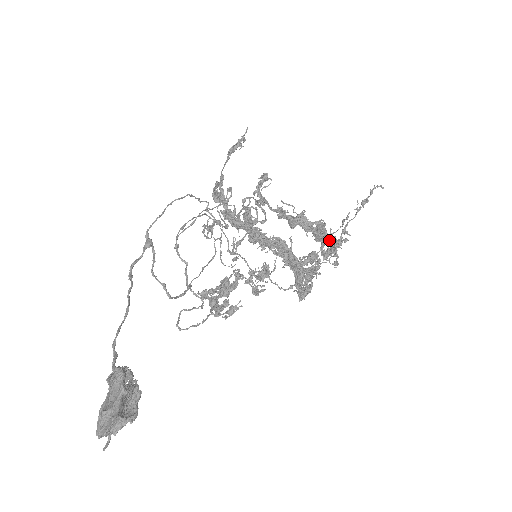
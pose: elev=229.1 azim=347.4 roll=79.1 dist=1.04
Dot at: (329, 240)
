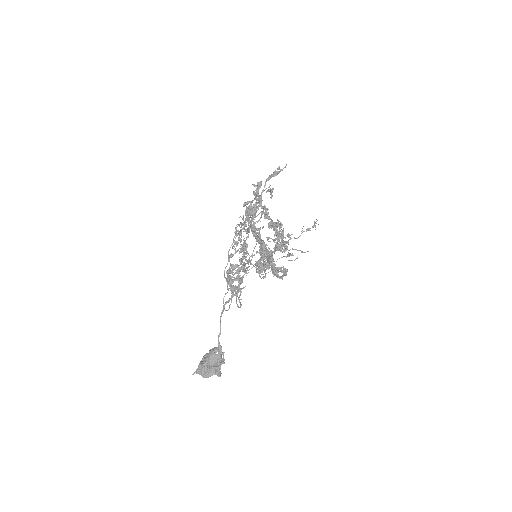
Dot at: occluded
